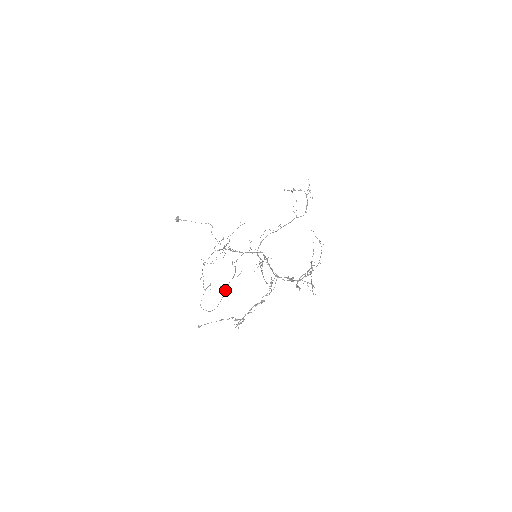
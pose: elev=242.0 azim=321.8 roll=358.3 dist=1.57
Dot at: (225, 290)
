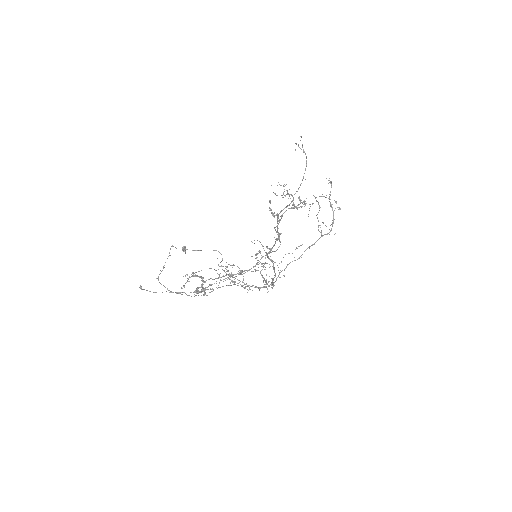
Dot at: (209, 292)
